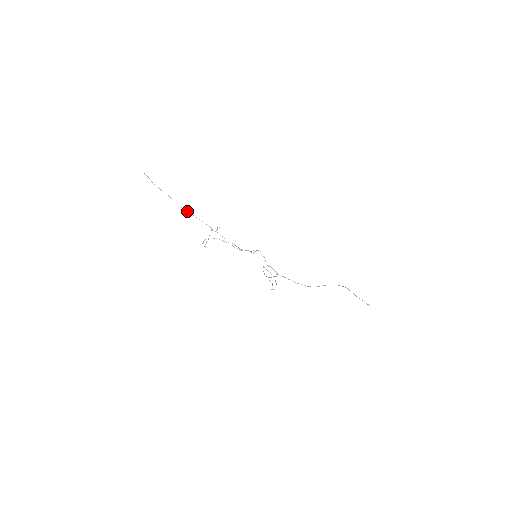
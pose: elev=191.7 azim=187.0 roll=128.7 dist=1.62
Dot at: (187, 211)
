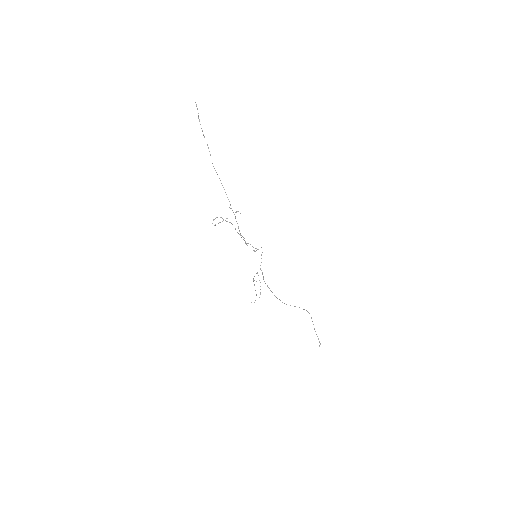
Dot at: (217, 174)
